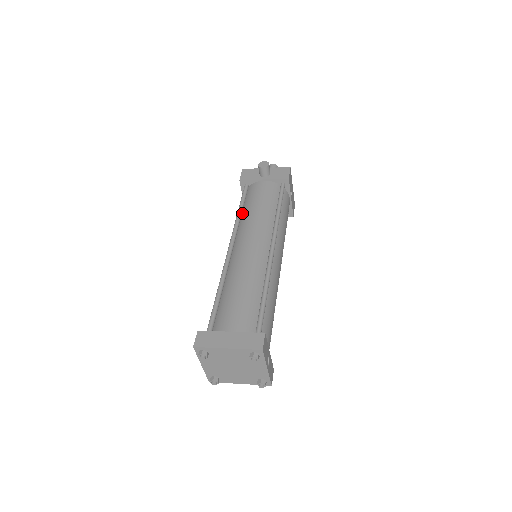
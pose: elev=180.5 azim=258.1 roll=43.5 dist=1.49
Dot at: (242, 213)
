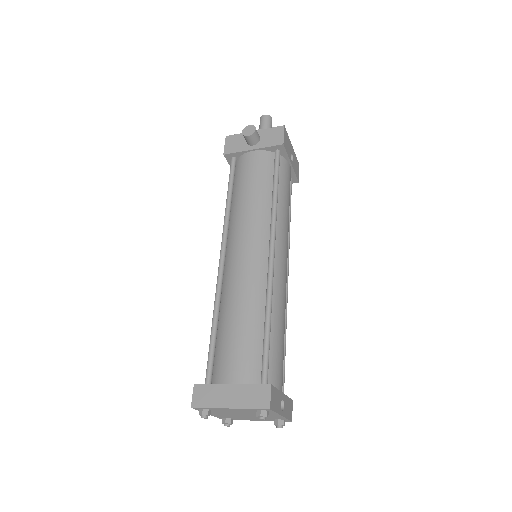
Dot at: (232, 202)
